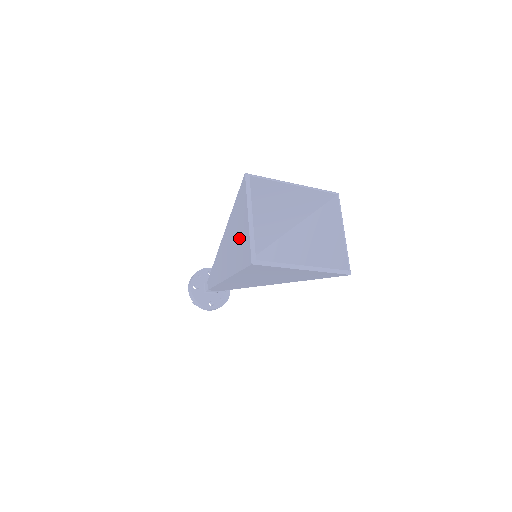
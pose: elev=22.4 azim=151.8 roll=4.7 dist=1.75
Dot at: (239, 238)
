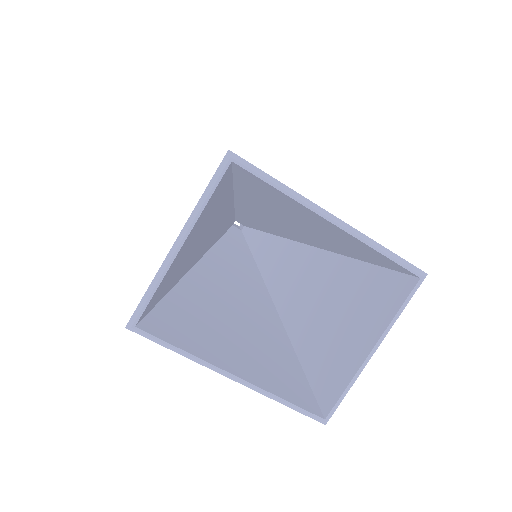
Dot at: occluded
